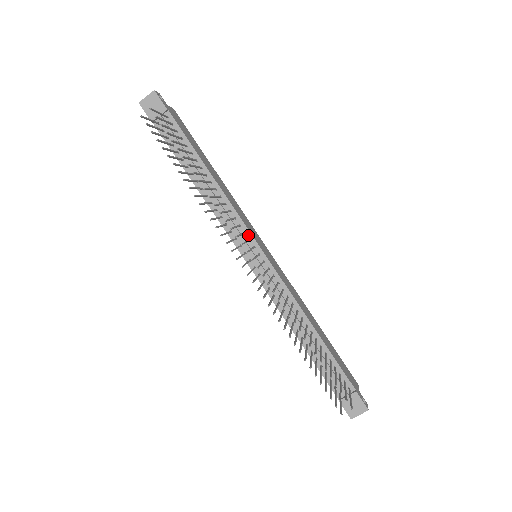
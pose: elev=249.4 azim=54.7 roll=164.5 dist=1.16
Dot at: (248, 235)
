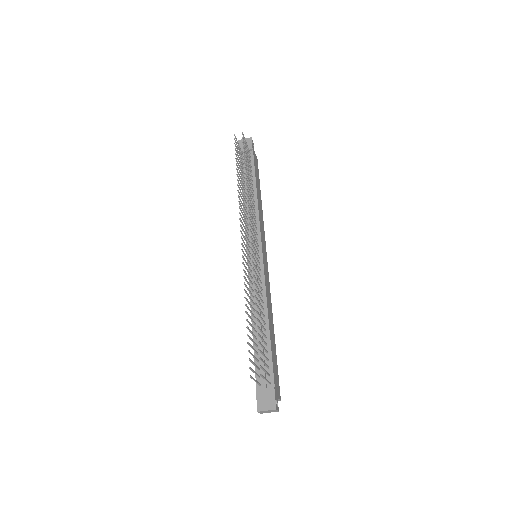
Dot at: (258, 237)
